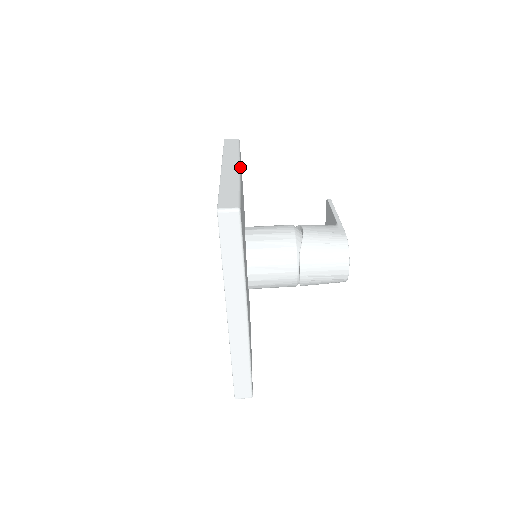
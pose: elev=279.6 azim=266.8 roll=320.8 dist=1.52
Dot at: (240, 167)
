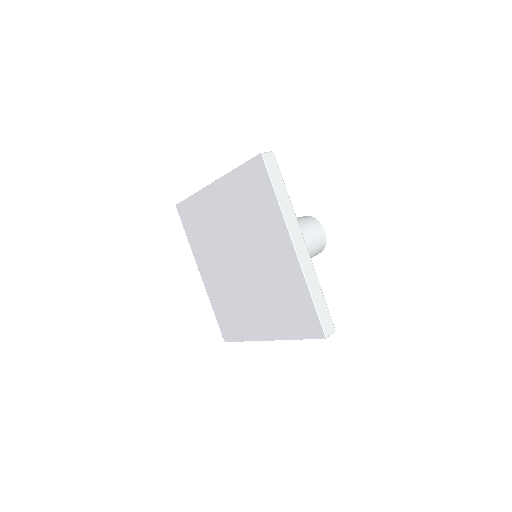
Dot at: occluded
